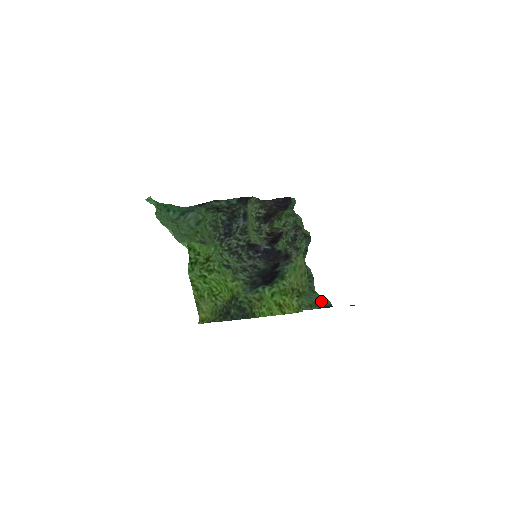
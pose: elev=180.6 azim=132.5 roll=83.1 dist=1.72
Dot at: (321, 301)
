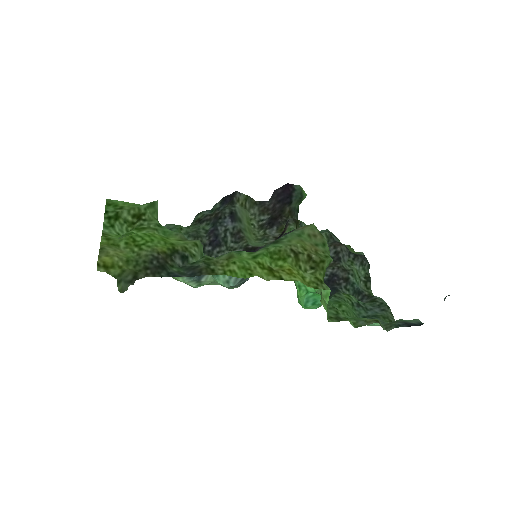
Dot at: (400, 320)
